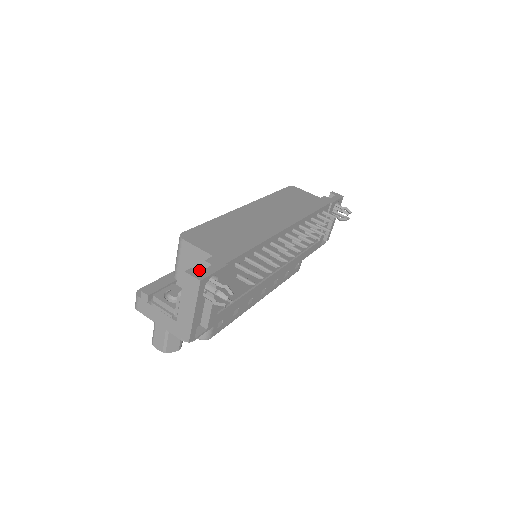
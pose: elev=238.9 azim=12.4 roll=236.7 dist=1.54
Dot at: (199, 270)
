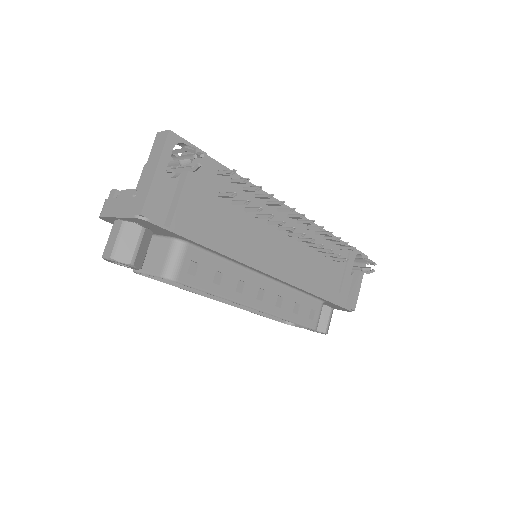
Dot at: occluded
